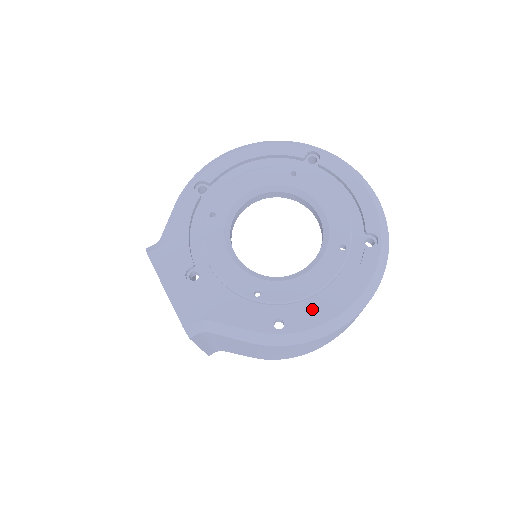
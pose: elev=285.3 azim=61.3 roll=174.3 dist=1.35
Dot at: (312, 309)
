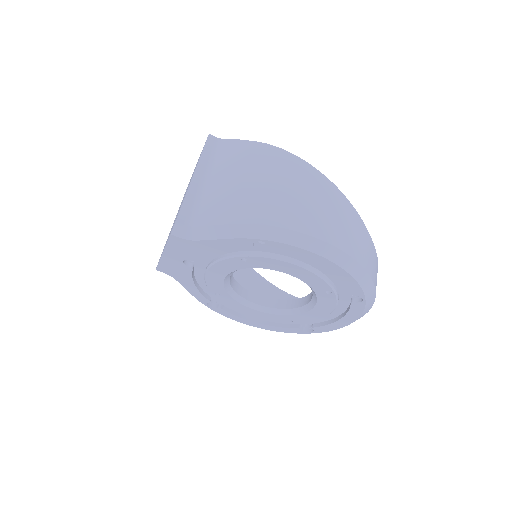
Dot at: (238, 312)
